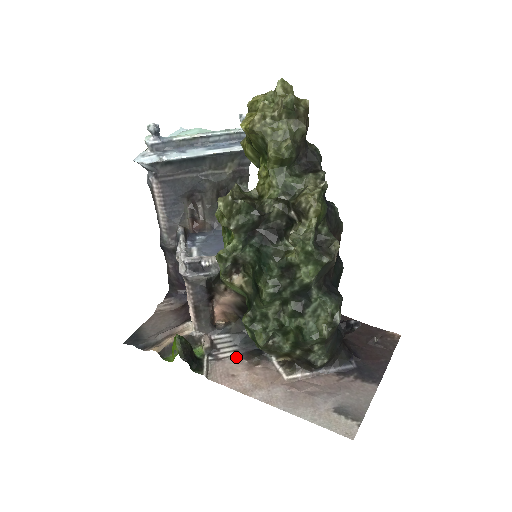
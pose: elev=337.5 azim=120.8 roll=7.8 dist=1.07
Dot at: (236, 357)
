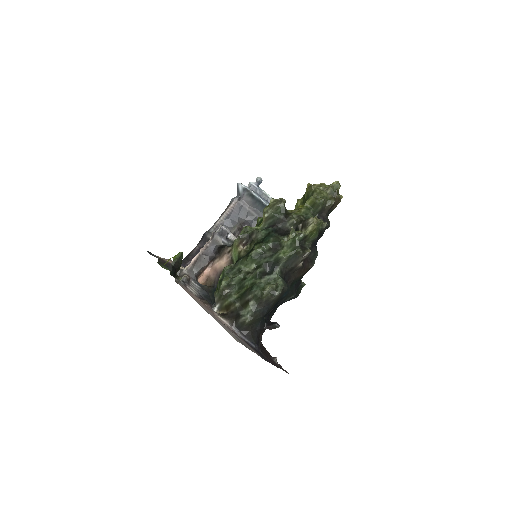
Dot at: (195, 295)
